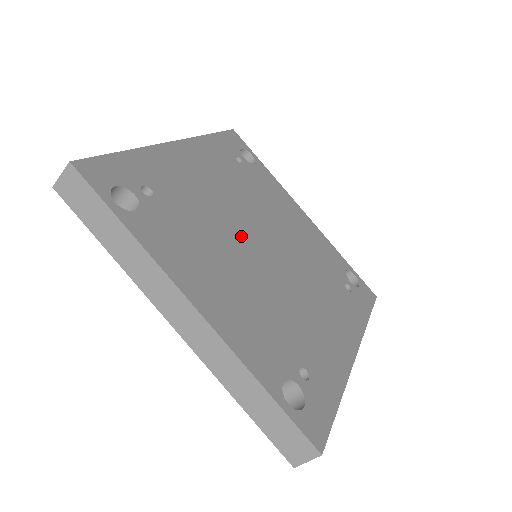
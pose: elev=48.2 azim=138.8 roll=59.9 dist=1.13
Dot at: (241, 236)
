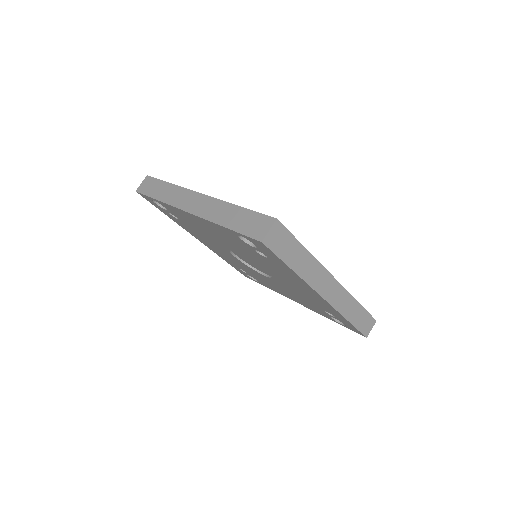
Dot at: occluded
